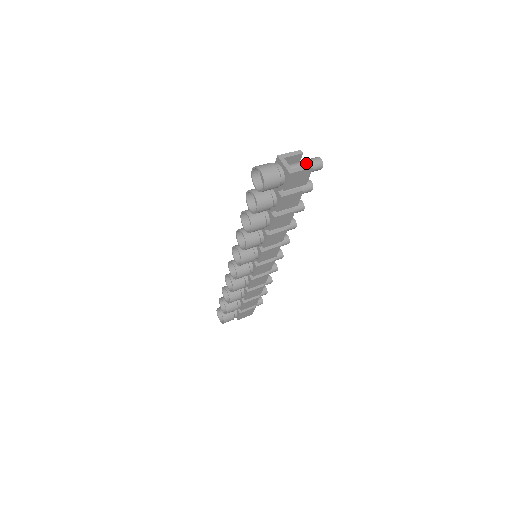
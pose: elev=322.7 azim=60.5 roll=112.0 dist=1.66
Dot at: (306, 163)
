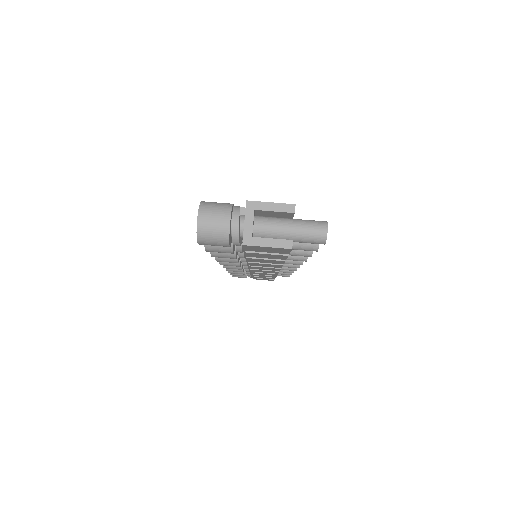
Dot at: (294, 230)
